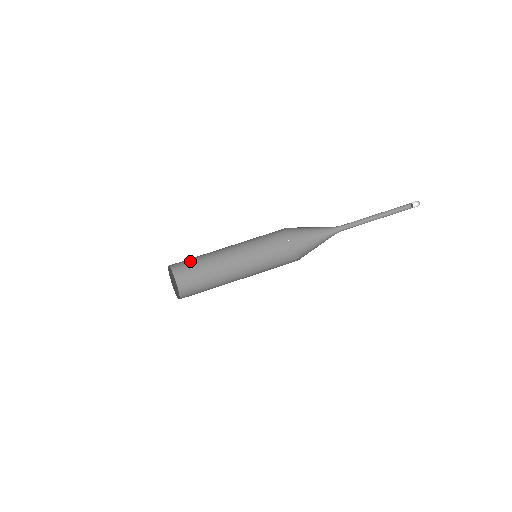
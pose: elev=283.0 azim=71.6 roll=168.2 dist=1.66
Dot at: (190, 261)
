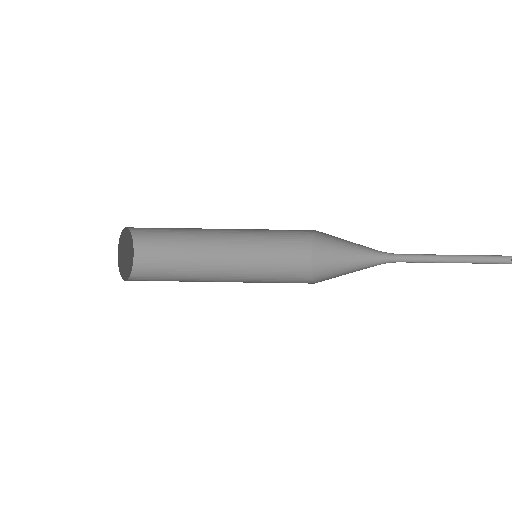
Dot at: (160, 229)
